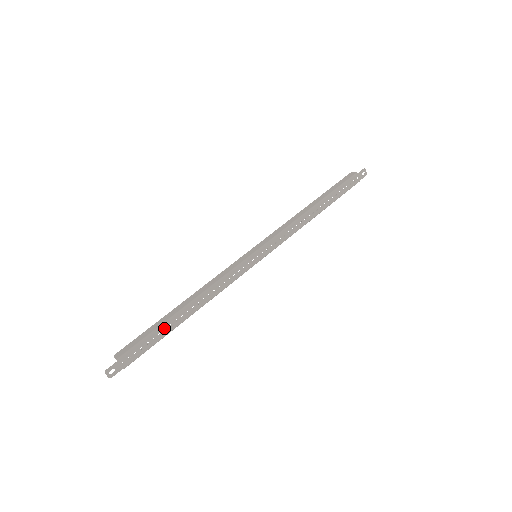
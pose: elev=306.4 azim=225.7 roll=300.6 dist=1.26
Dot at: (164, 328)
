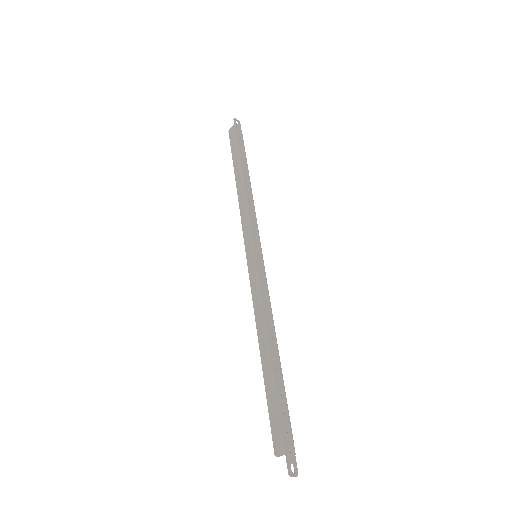
Dot at: (277, 385)
